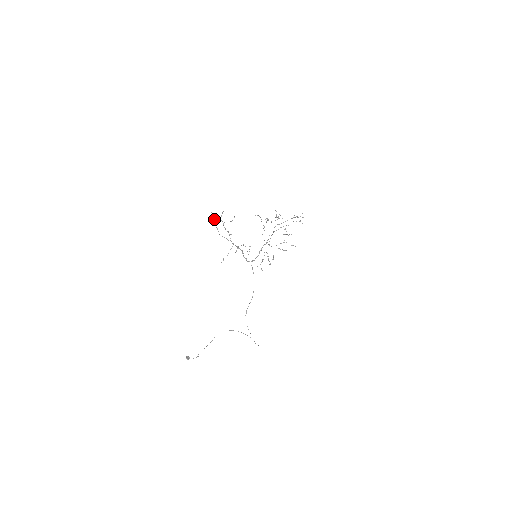
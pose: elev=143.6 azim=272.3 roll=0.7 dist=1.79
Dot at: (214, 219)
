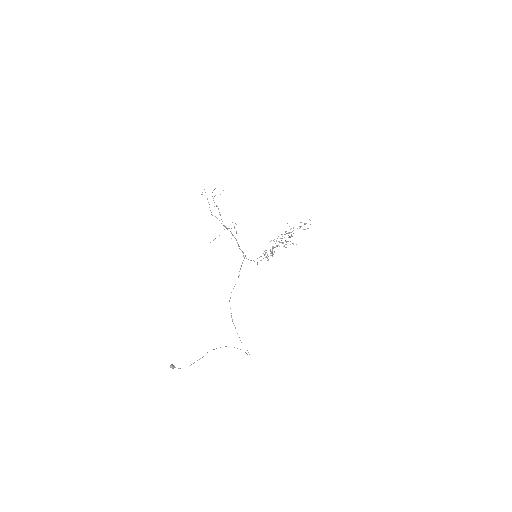
Dot at: (207, 198)
